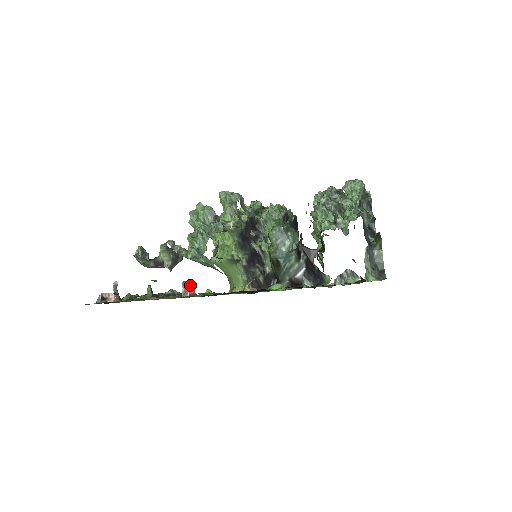
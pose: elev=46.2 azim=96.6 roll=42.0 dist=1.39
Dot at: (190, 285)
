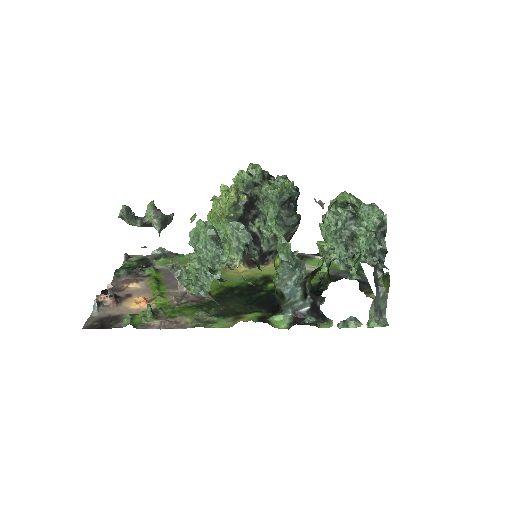
Dot at: occluded
